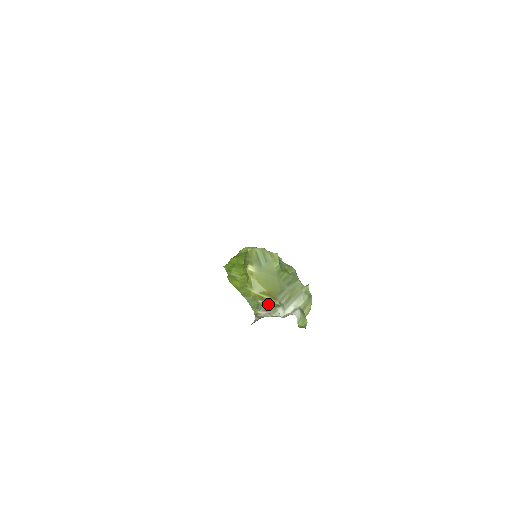
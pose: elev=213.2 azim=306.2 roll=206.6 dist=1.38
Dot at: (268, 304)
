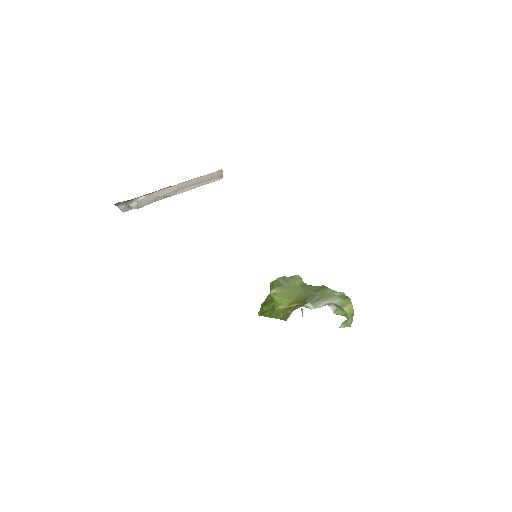
Dot at: occluded
